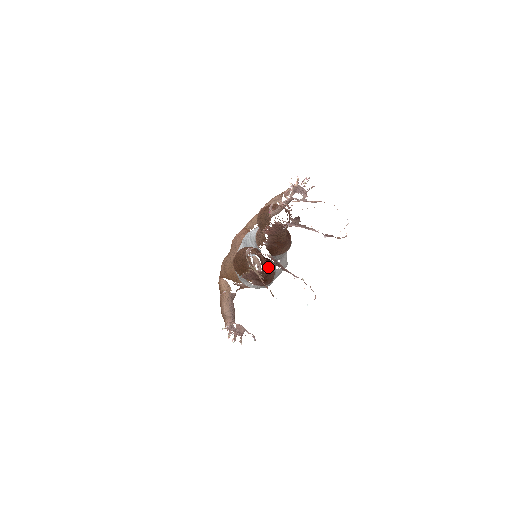
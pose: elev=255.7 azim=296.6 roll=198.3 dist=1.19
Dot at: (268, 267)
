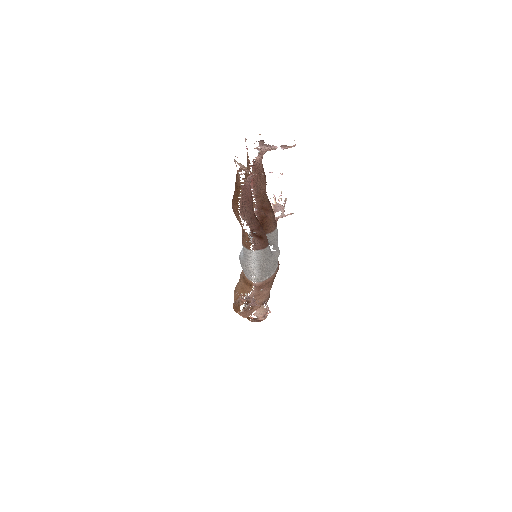
Dot at: (260, 224)
